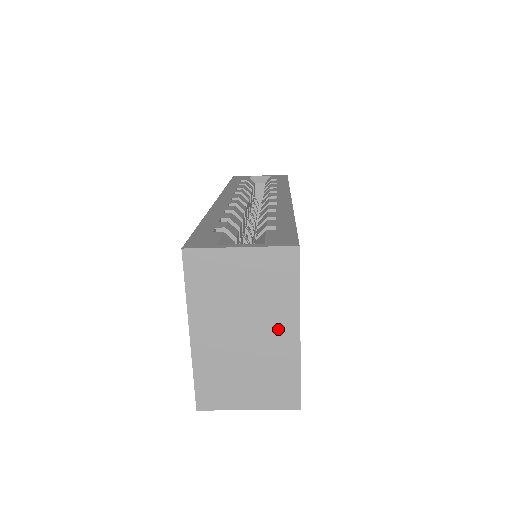
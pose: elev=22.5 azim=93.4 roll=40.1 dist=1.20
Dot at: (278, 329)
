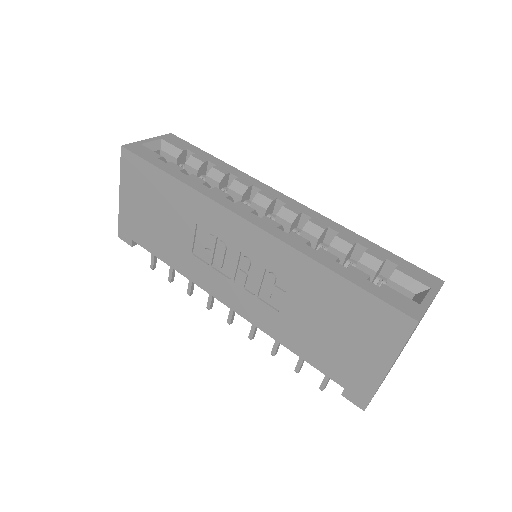
Dot at: occluded
